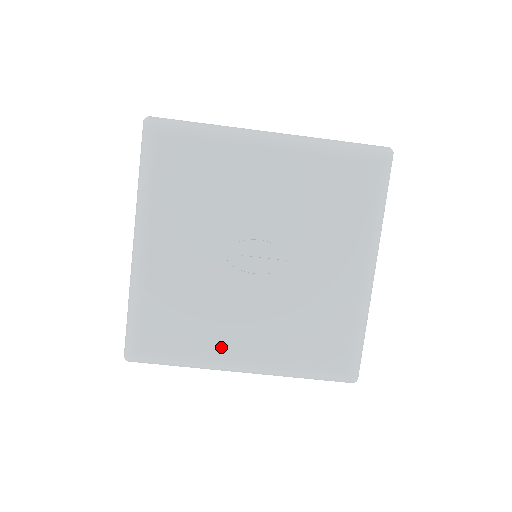
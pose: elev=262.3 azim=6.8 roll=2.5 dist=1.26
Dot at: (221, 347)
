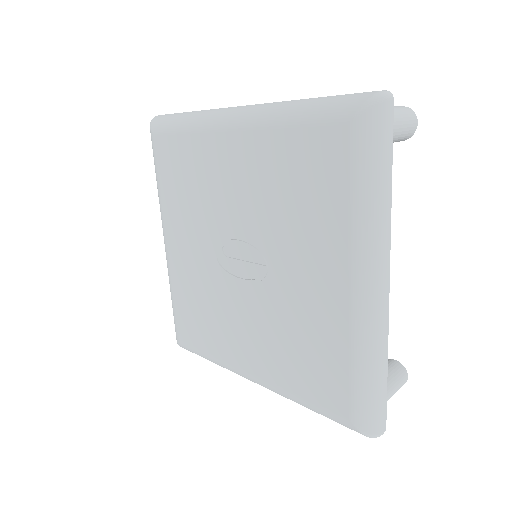
Dot at: (229, 352)
